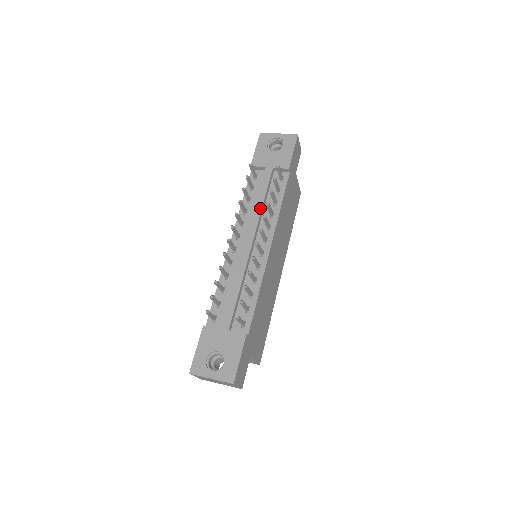
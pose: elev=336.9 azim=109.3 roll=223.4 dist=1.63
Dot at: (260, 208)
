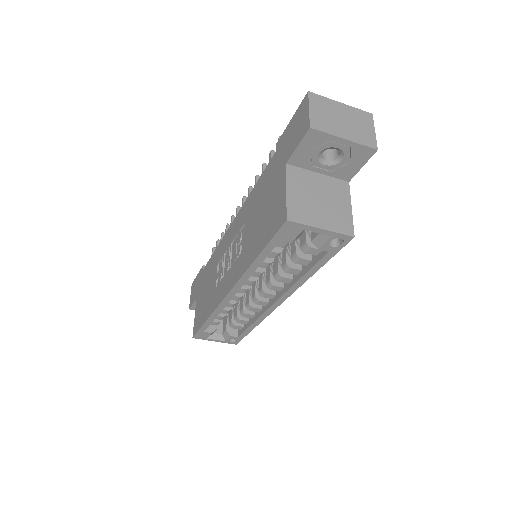
Dot at: occluded
